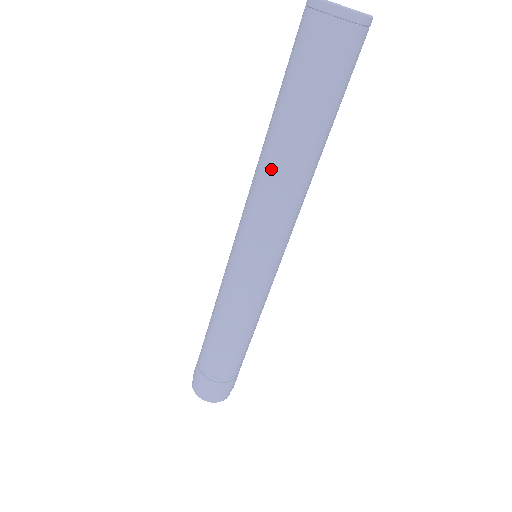
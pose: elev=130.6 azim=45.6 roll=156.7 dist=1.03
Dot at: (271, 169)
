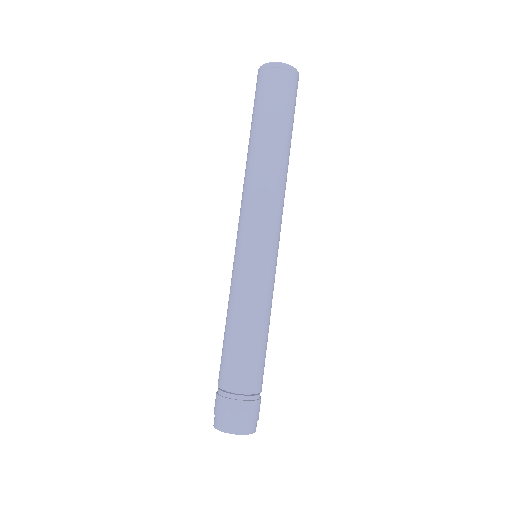
Dot at: (267, 168)
